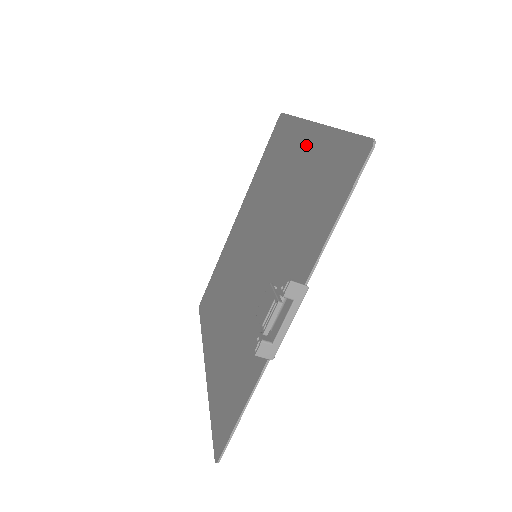
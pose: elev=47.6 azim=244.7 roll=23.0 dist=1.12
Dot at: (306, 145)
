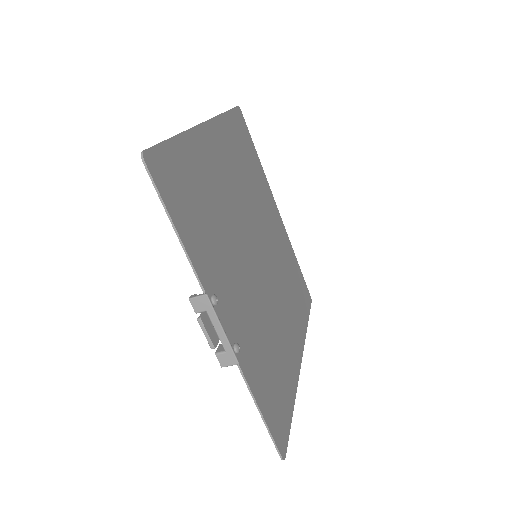
Dot at: (209, 147)
